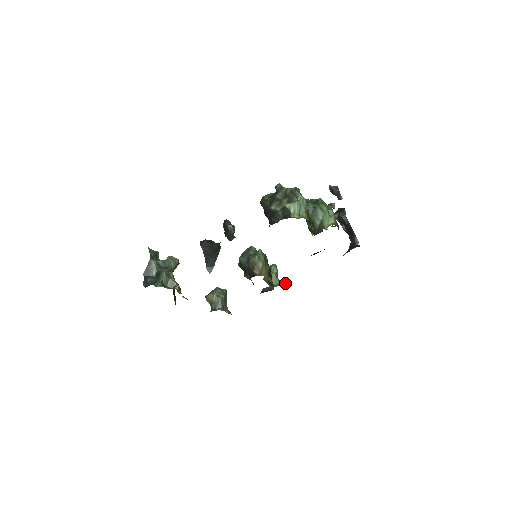
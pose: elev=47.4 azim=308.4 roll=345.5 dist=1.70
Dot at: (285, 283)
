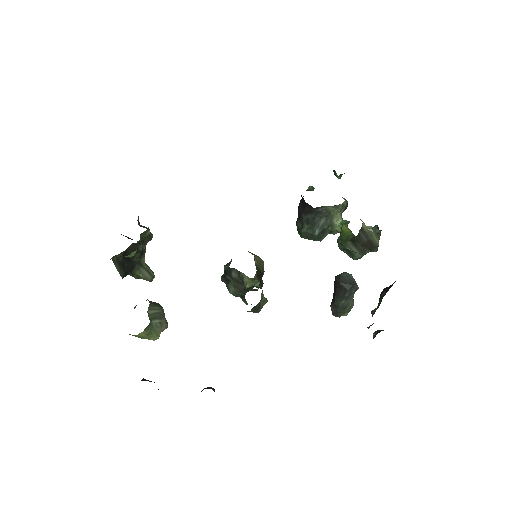
Dot at: occluded
